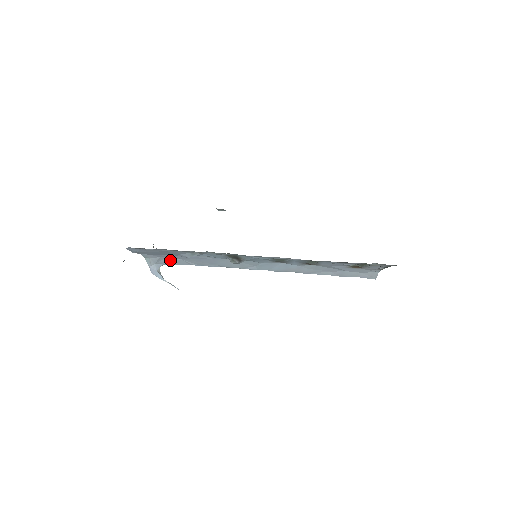
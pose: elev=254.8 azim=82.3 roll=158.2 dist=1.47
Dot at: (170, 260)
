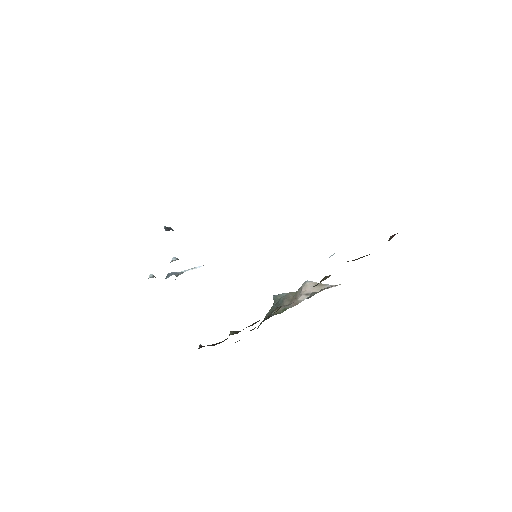
Dot at: occluded
